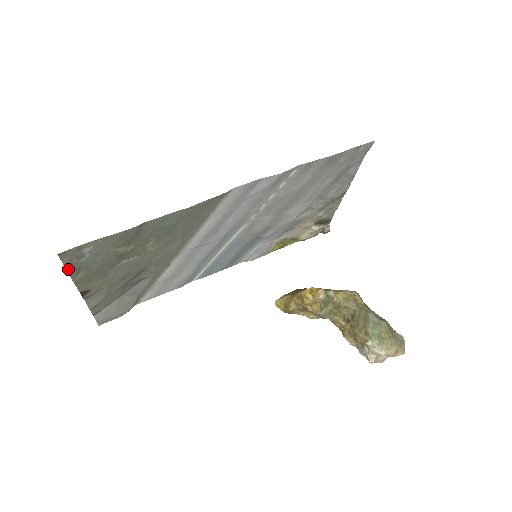
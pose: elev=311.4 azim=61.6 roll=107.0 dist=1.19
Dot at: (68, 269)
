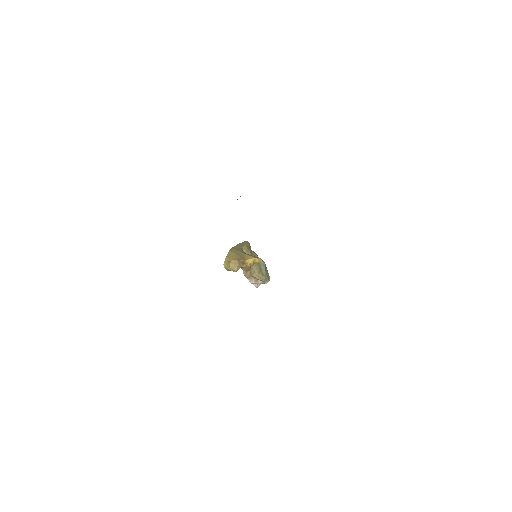
Dot at: occluded
